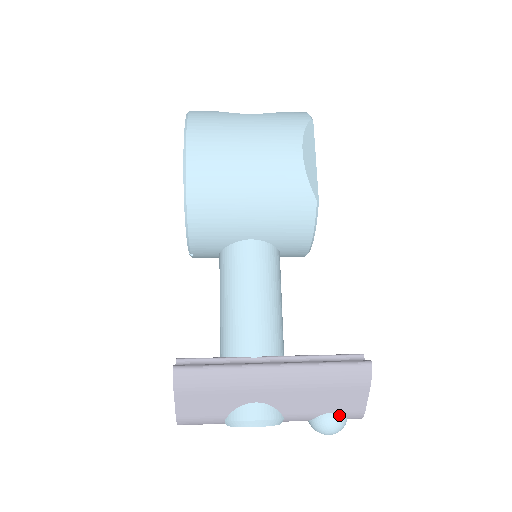
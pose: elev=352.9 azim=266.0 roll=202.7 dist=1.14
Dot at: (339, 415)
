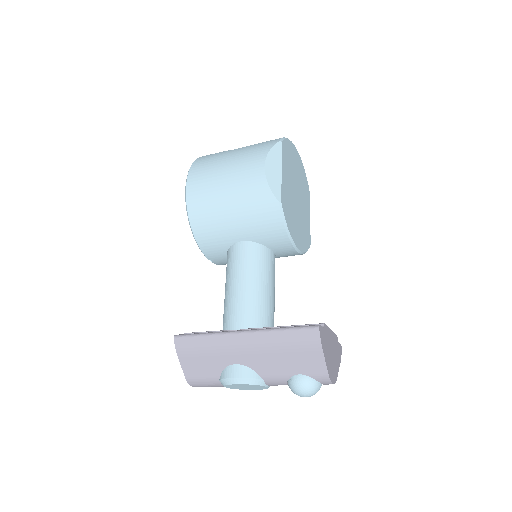
Dot at: (306, 377)
